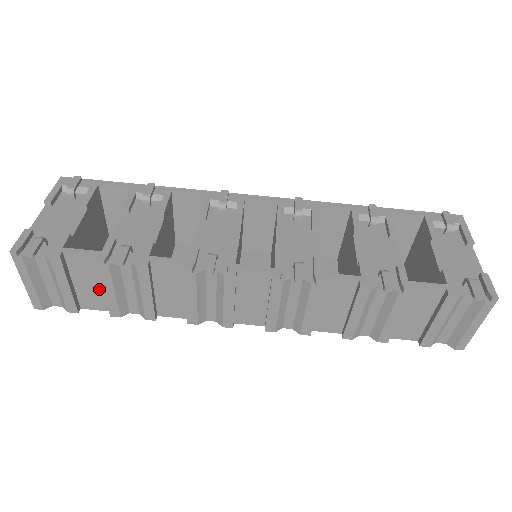
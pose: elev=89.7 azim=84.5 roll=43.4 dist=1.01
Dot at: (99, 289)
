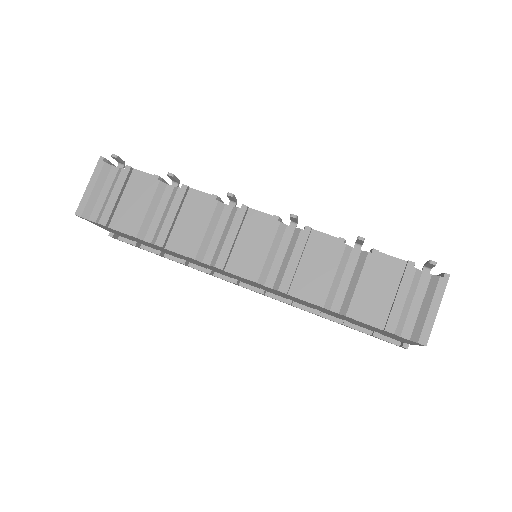
Dot at: (136, 209)
